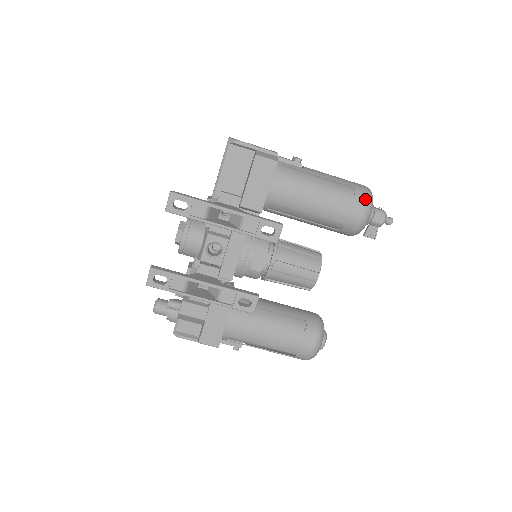
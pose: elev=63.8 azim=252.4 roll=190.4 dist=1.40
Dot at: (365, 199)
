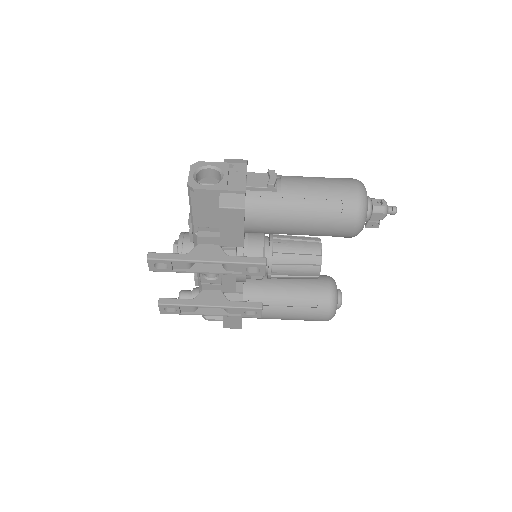
Dot at: (355, 213)
